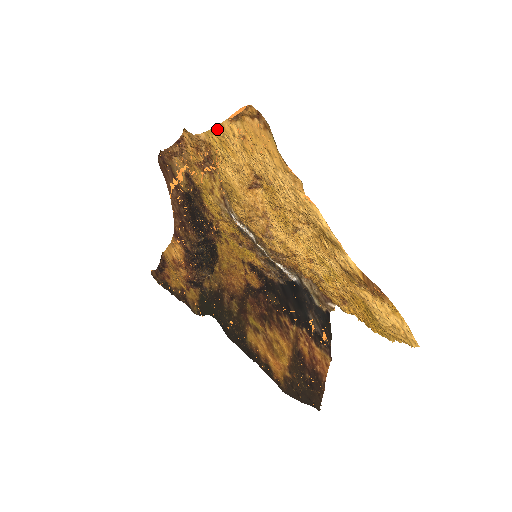
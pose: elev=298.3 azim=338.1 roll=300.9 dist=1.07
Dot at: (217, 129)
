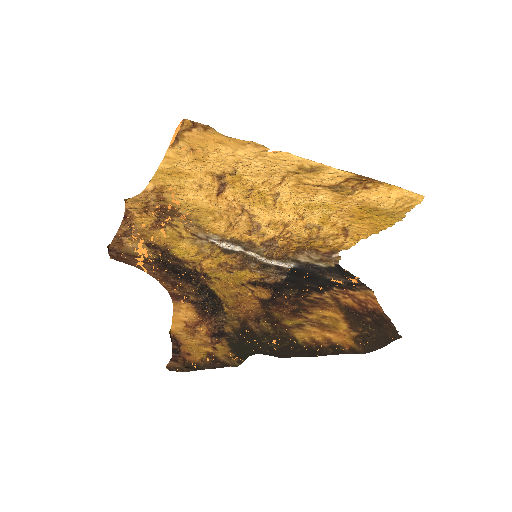
Dot at: (162, 166)
